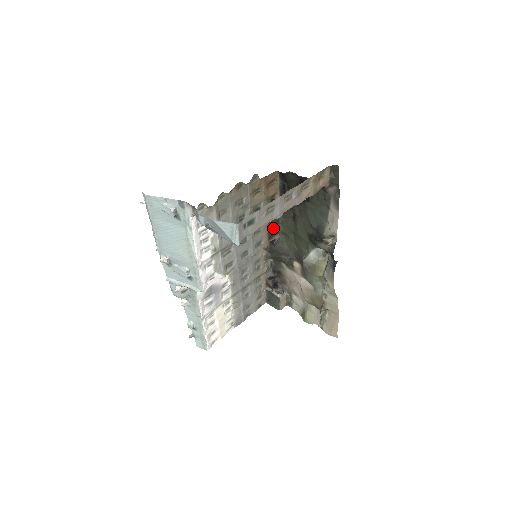
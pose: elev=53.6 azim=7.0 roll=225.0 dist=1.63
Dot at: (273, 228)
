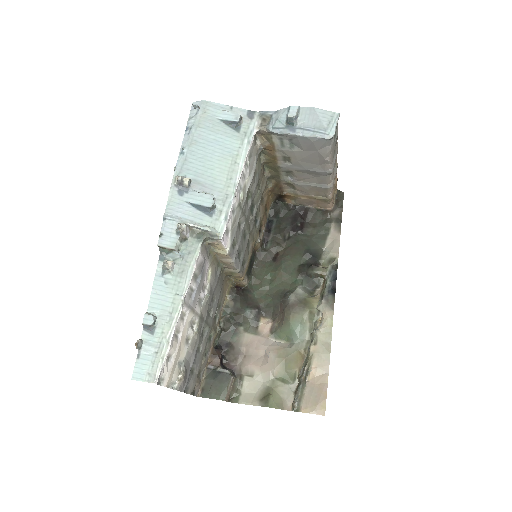
Dot at: (250, 264)
